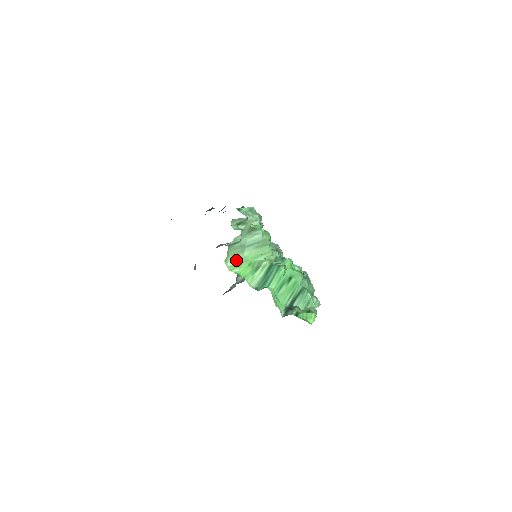
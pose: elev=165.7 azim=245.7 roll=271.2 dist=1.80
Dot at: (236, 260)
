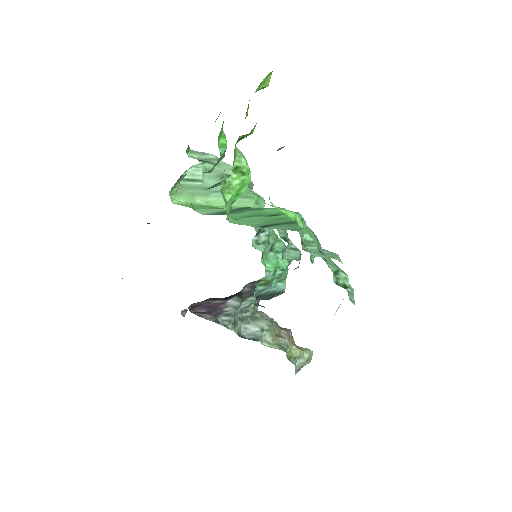
Dot at: (192, 203)
